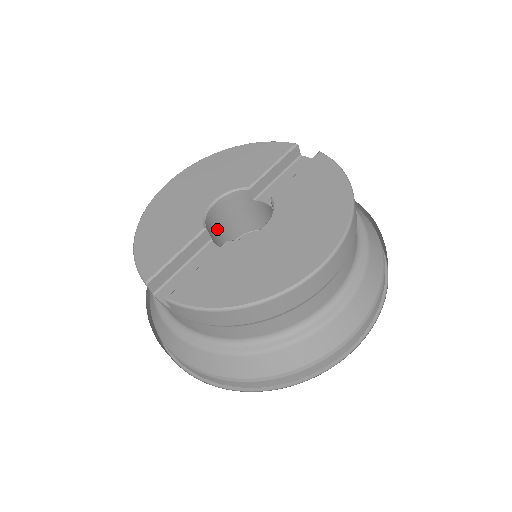
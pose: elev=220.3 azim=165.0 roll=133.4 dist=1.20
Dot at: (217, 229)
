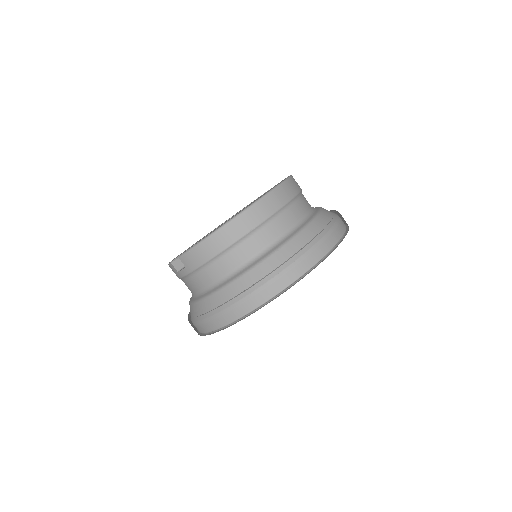
Dot at: occluded
